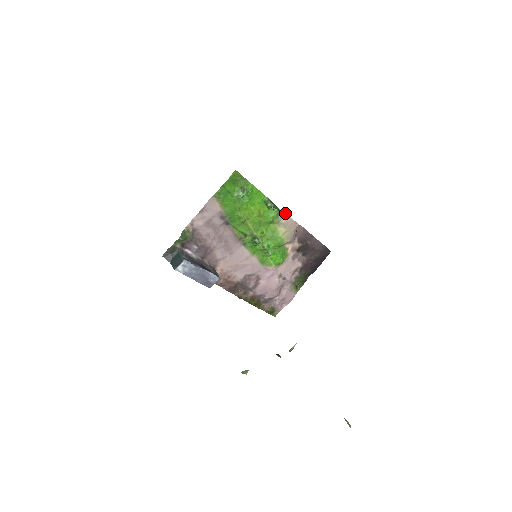
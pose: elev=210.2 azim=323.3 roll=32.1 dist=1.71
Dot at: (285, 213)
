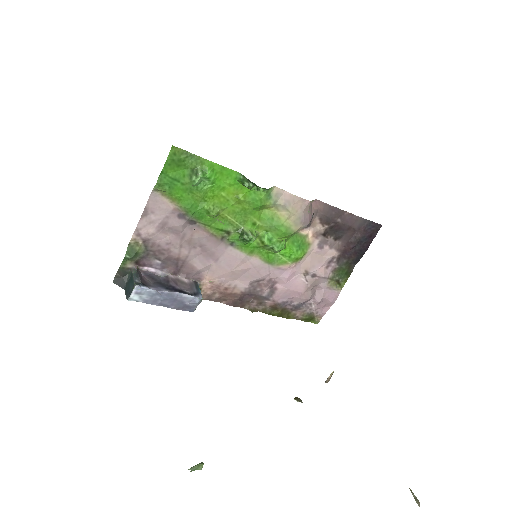
Dot at: (281, 189)
